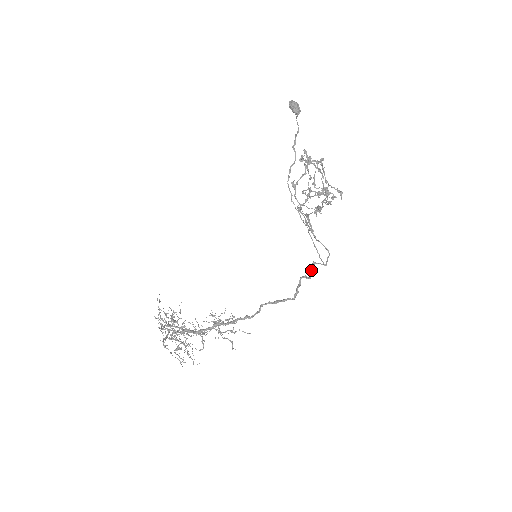
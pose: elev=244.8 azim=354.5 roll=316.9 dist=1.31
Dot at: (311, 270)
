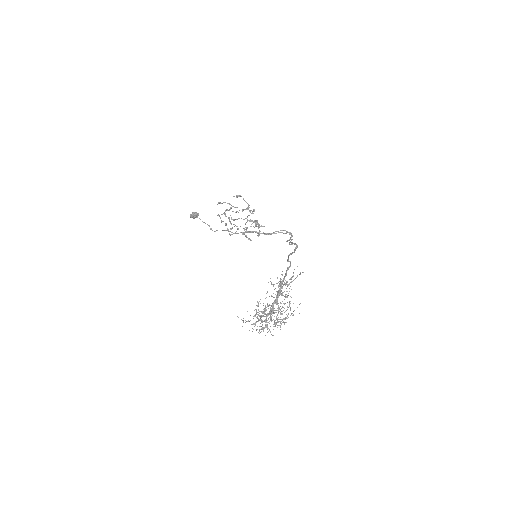
Dot at: (289, 240)
